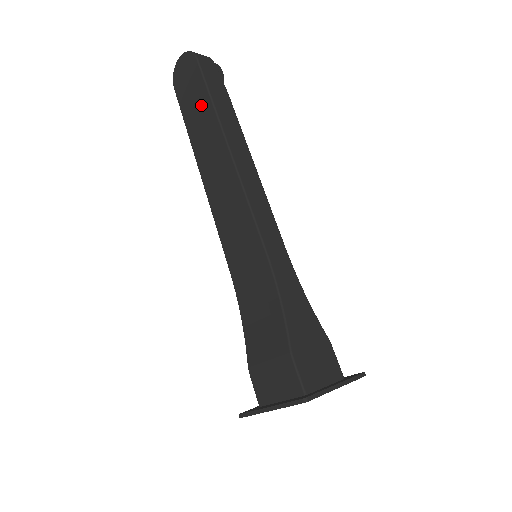
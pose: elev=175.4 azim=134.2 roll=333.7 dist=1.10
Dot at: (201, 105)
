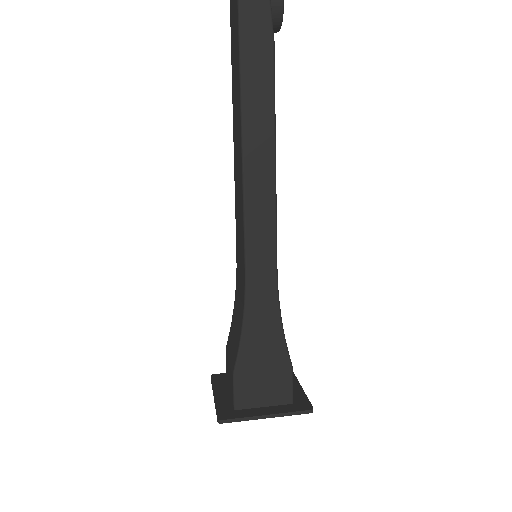
Dot at: (236, 58)
